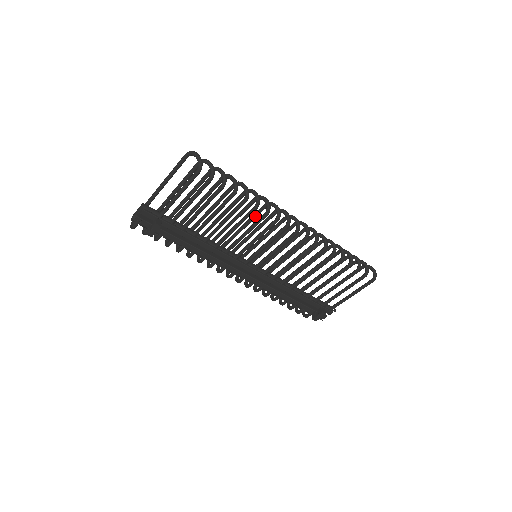
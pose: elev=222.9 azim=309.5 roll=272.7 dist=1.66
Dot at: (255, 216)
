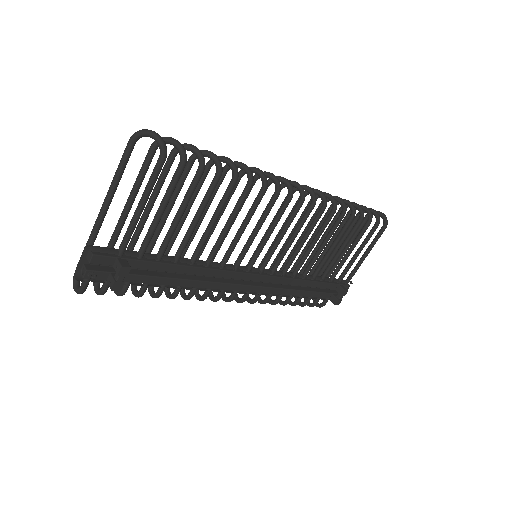
Dot at: occluded
